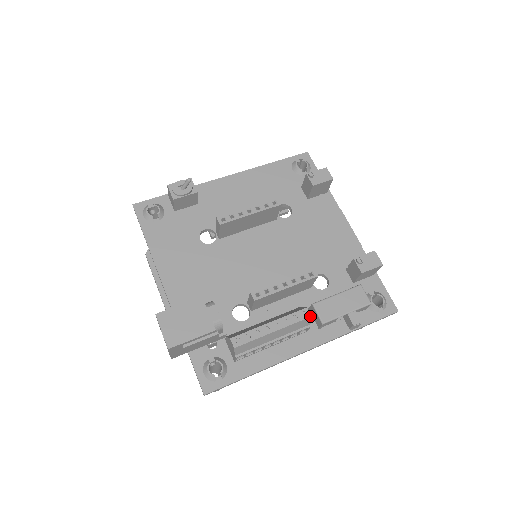
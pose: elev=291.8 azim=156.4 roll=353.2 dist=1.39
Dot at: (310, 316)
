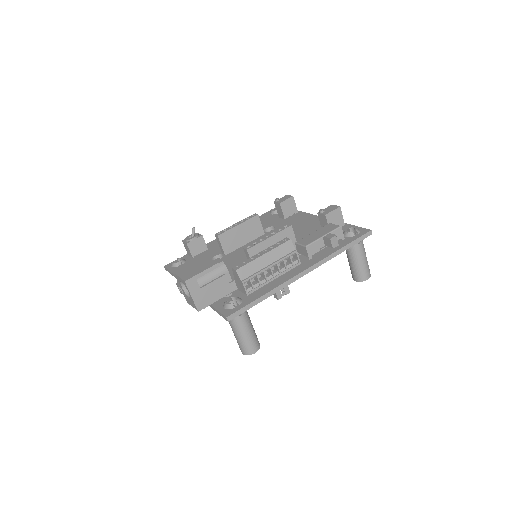
Dot at: (290, 239)
